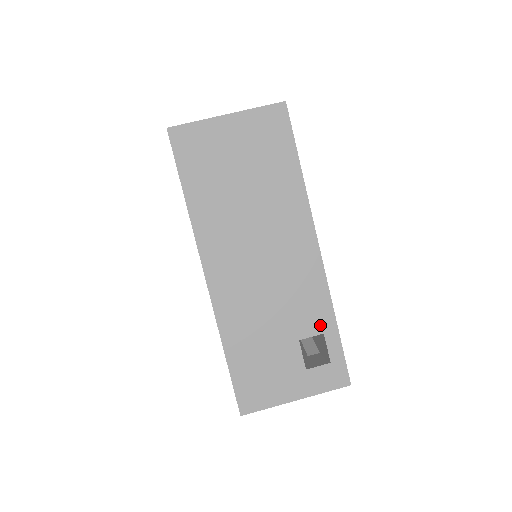
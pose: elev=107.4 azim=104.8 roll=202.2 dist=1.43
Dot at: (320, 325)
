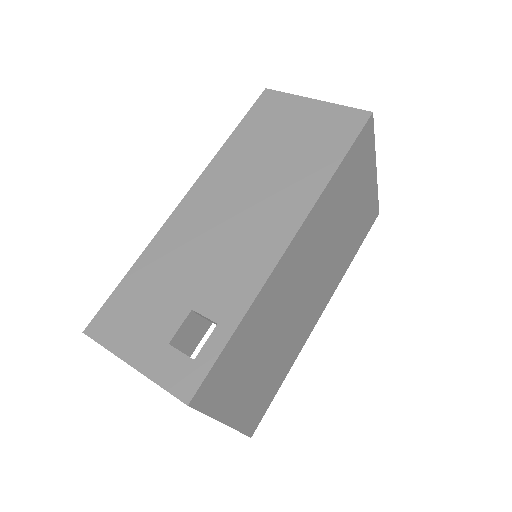
Dot at: (223, 312)
